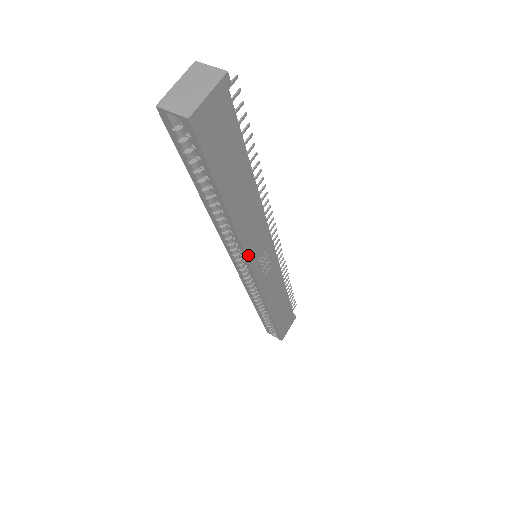
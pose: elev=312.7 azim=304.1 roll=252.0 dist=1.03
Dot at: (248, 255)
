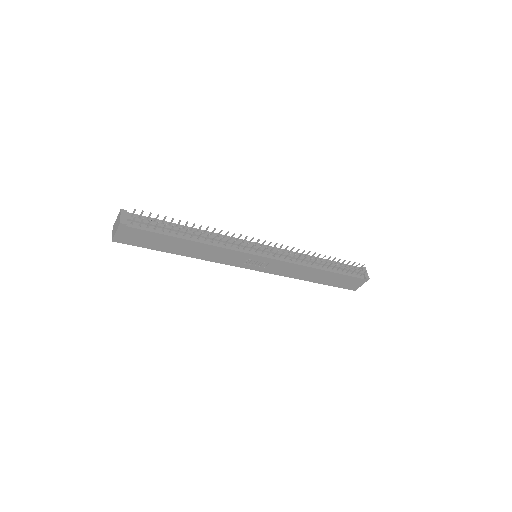
Dot at: (227, 263)
